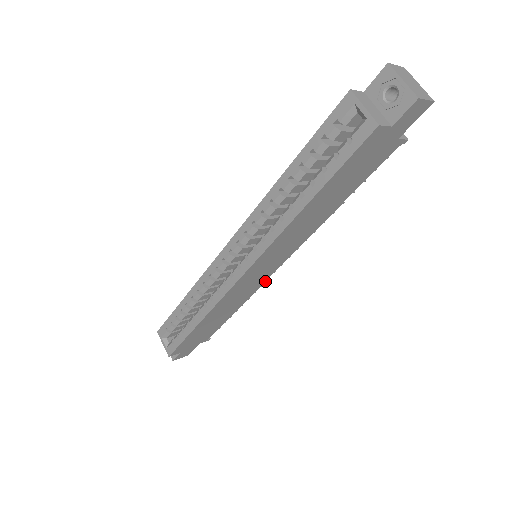
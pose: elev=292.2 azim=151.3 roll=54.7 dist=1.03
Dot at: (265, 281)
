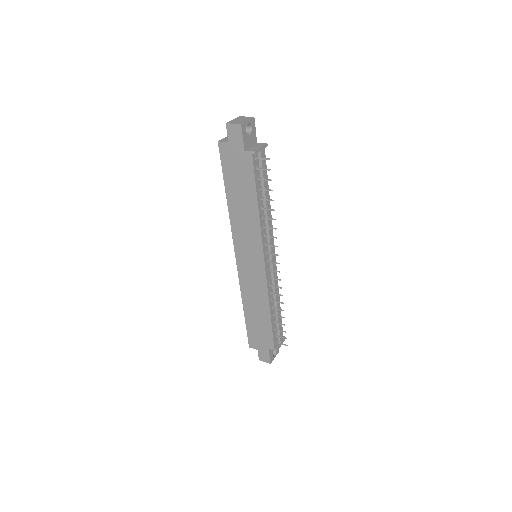
Dot at: (267, 280)
